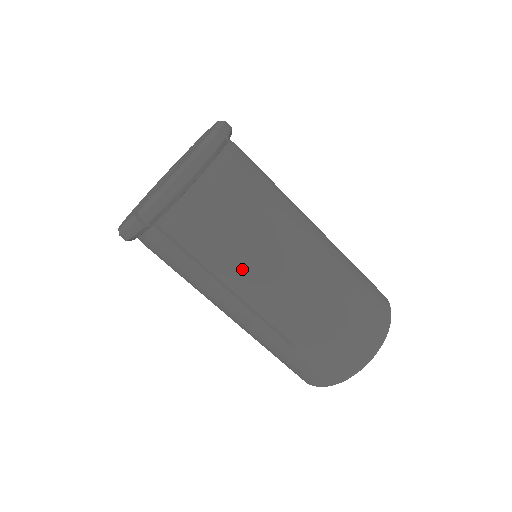
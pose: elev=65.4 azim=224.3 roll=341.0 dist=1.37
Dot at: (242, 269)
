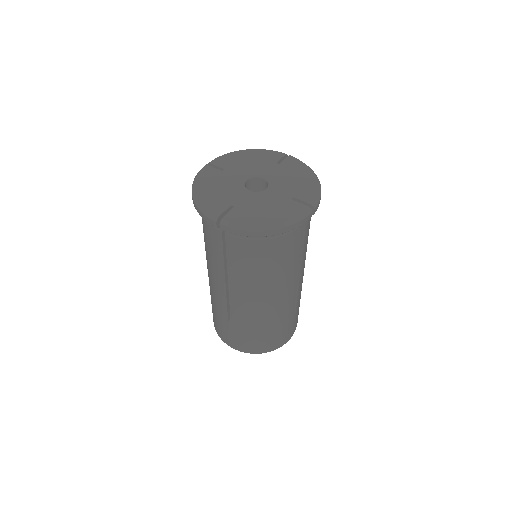
Dot at: (245, 283)
